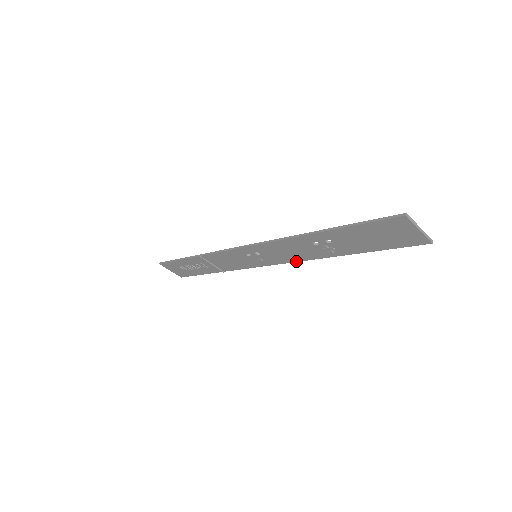
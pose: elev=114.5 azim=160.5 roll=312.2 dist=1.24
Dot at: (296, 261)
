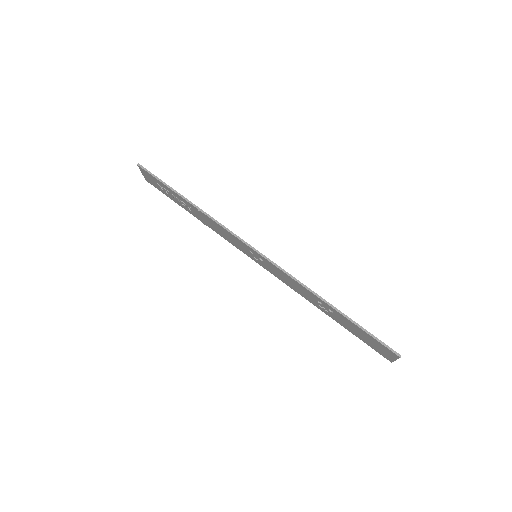
Dot at: (286, 284)
